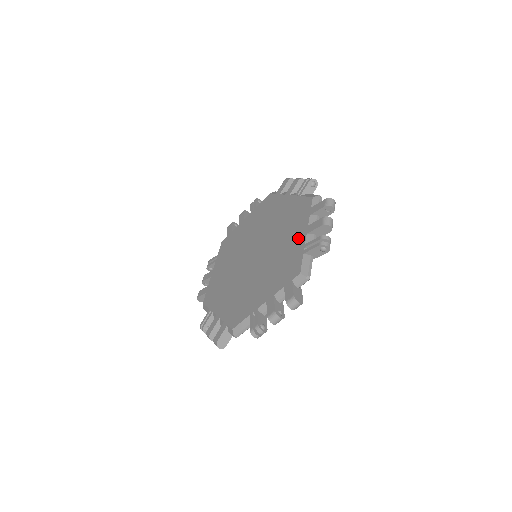
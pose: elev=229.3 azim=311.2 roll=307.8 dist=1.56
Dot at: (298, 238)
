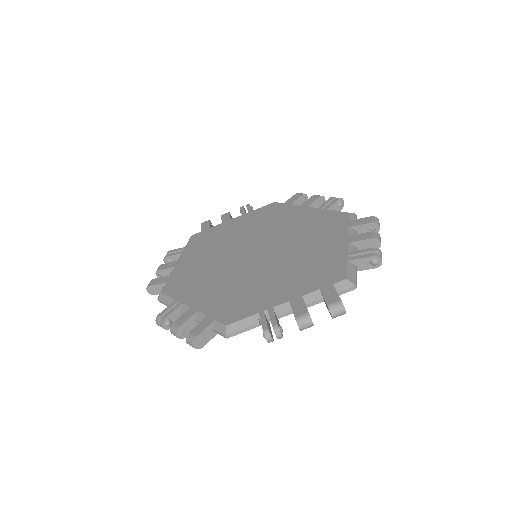
Dot at: (334, 245)
